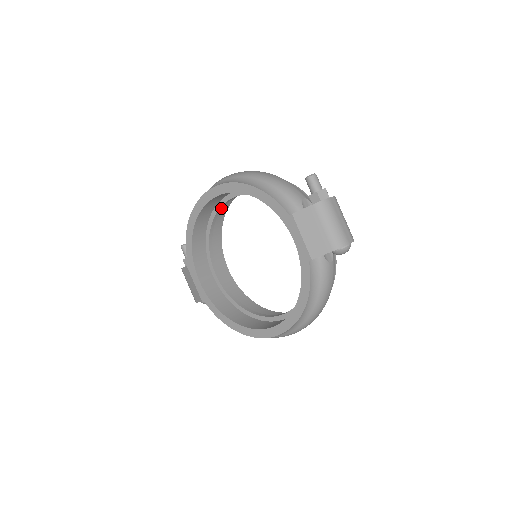
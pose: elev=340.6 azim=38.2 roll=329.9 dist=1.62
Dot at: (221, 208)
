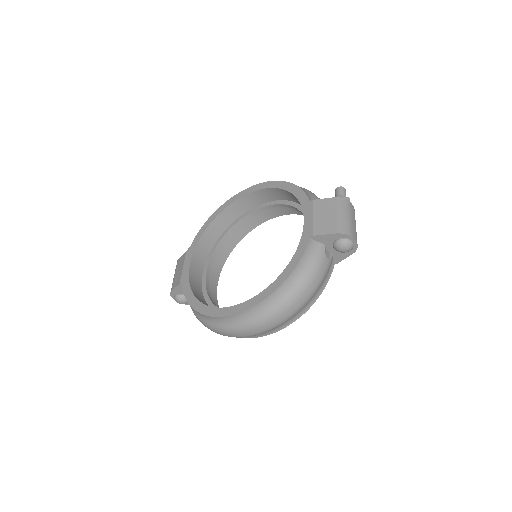
Dot at: (246, 218)
